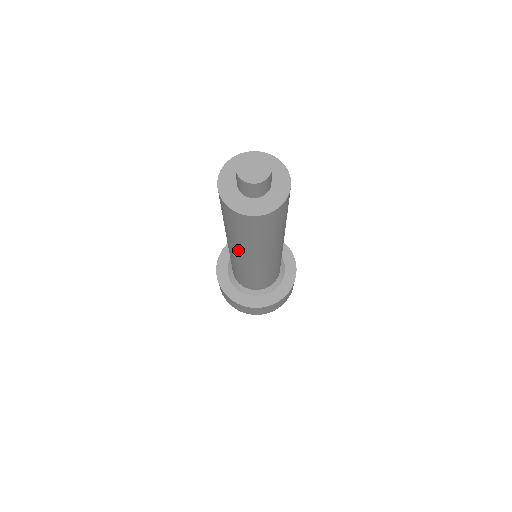
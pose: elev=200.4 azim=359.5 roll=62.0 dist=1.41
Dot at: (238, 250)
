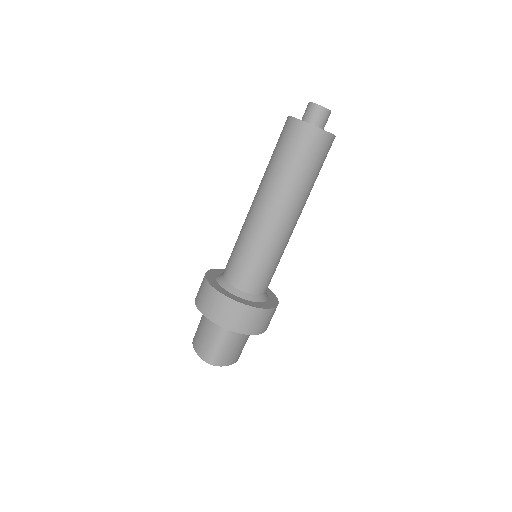
Dot at: (267, 192)
